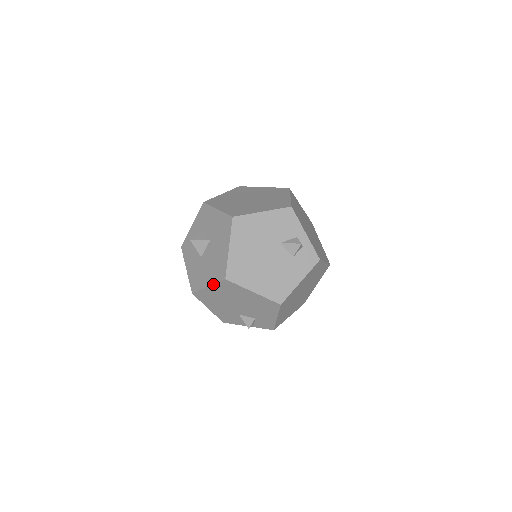
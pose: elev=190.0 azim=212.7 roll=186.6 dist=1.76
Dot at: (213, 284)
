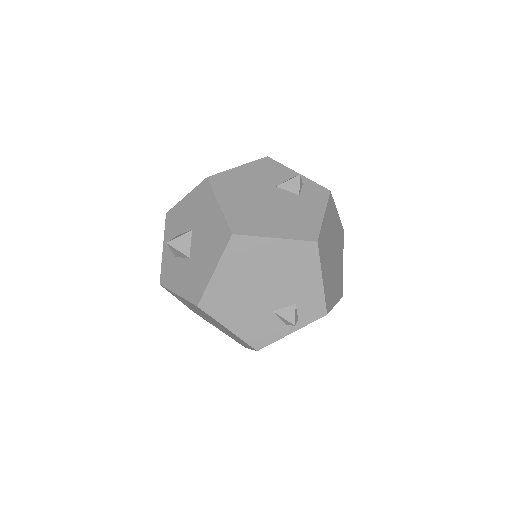
Dot at: (219, 259)
